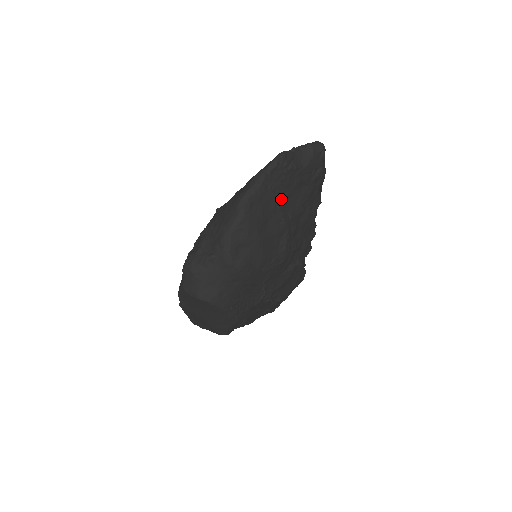
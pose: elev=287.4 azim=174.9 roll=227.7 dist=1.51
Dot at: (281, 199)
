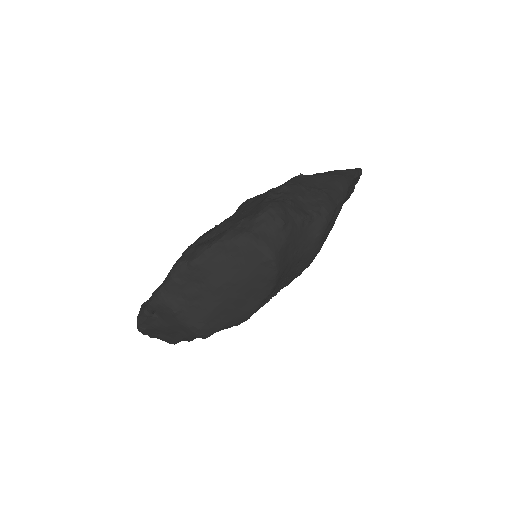
Dot at: occluded
